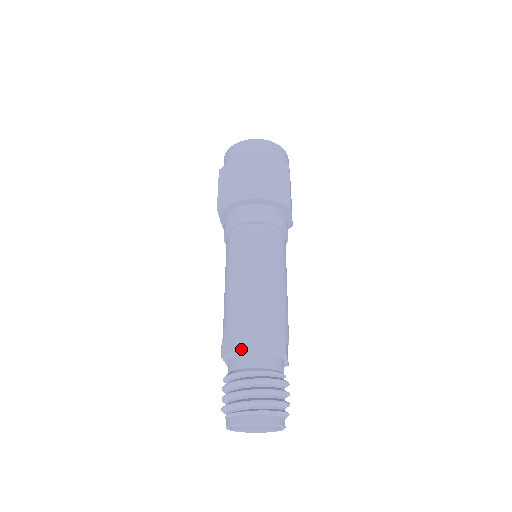
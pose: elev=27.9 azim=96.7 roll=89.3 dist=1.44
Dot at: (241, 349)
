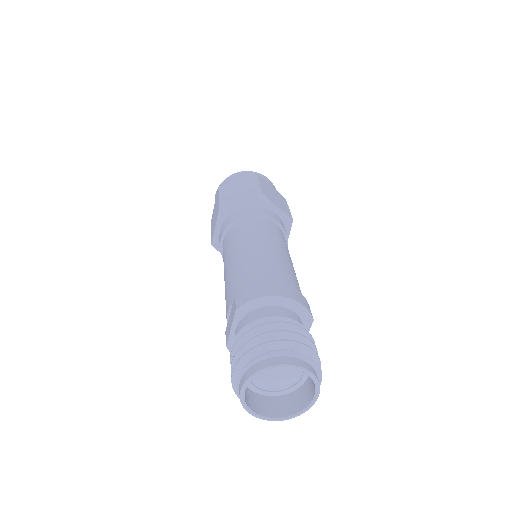
Dot at: (269, 294)
